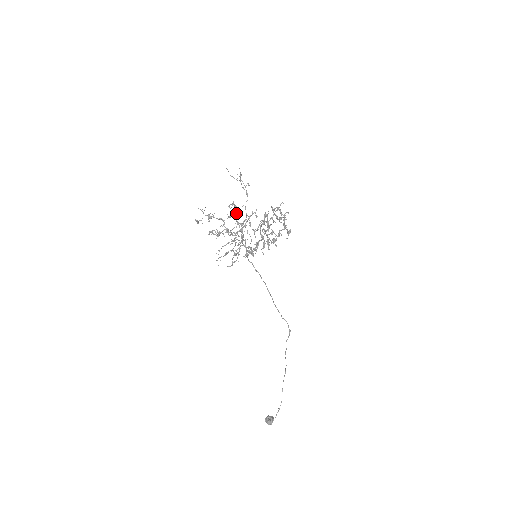
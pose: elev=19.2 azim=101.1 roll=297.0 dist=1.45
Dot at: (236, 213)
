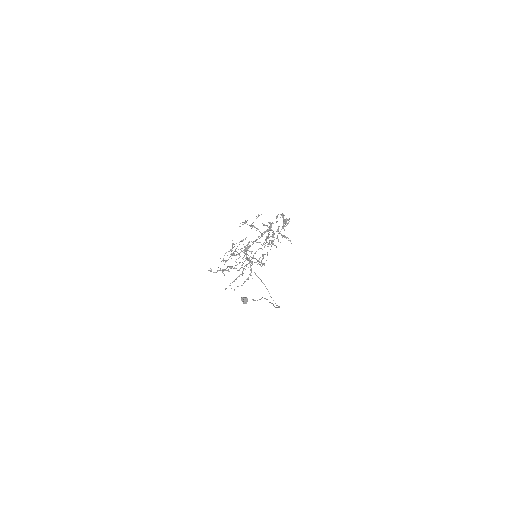
Dot at: (245, 247)
